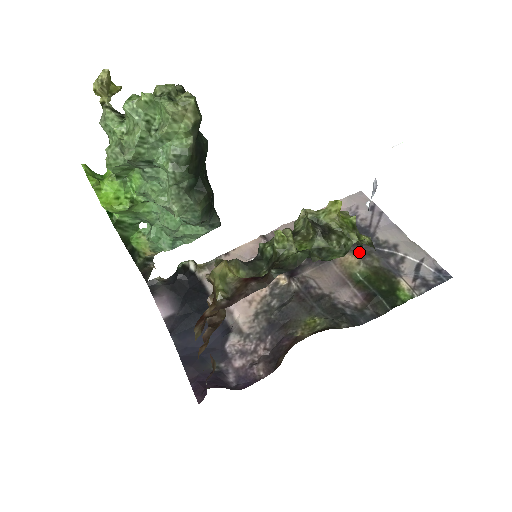
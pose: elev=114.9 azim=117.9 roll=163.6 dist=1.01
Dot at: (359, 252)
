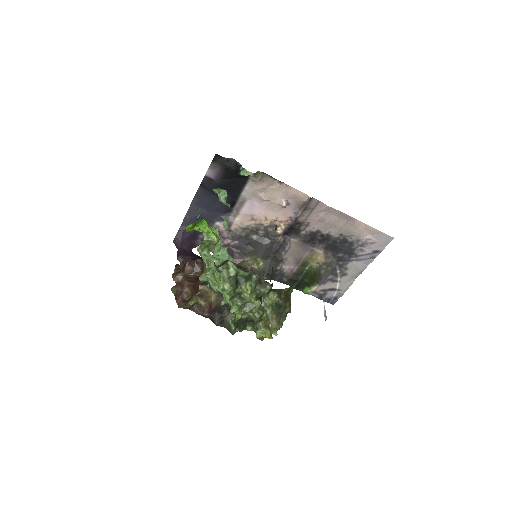
Dot at: (328, 260)
